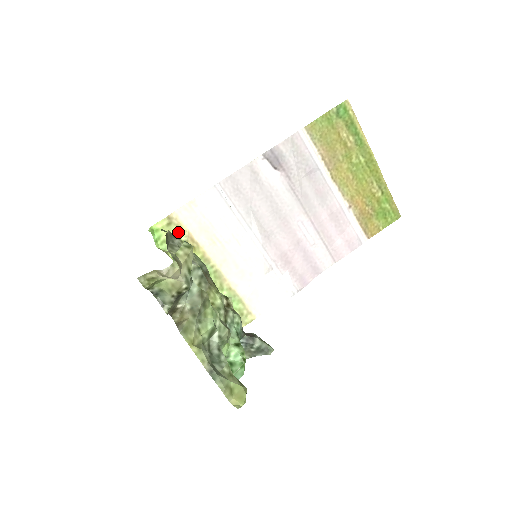
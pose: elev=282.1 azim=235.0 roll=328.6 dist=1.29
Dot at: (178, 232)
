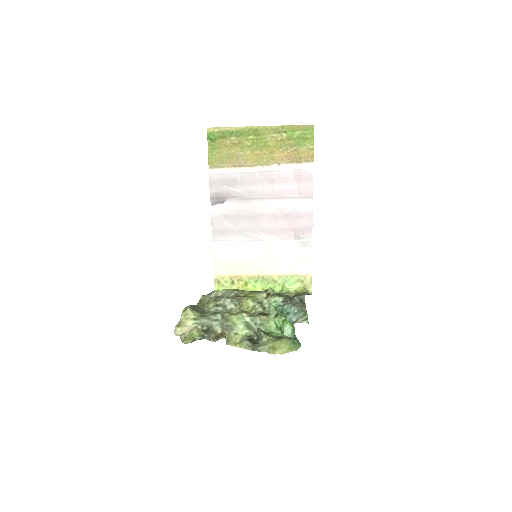
Dot at: (226, 281)
